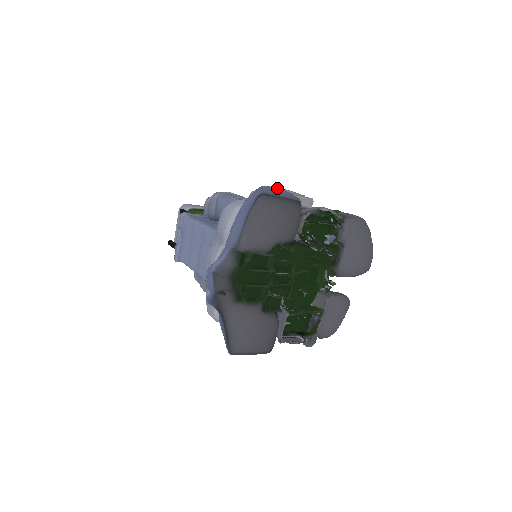
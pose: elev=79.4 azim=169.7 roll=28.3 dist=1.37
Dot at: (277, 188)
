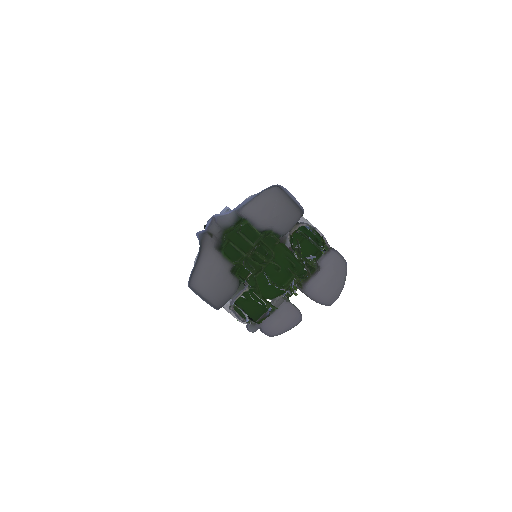
Dot at: (293, 196)
